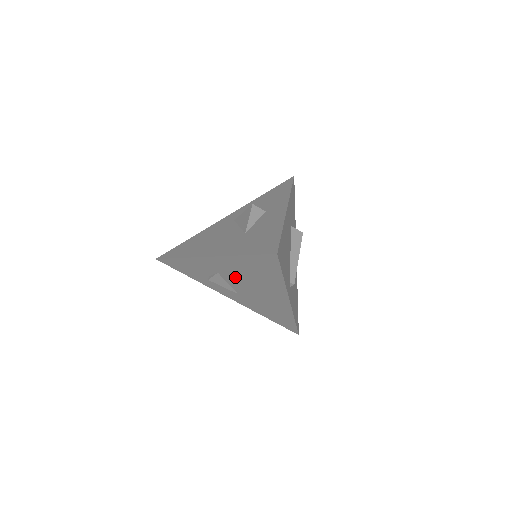
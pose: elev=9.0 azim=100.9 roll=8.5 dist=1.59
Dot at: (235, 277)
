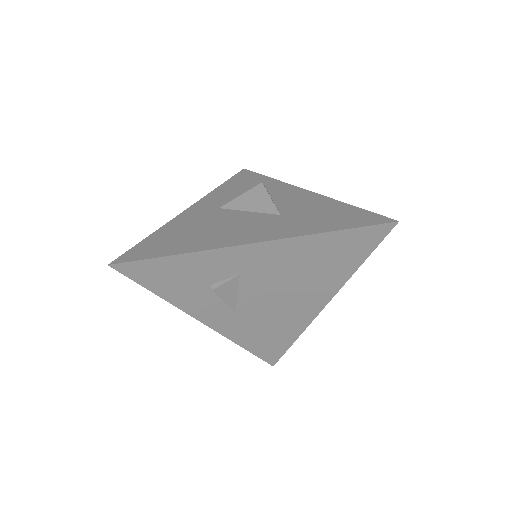
Dot at: (268, 278)
